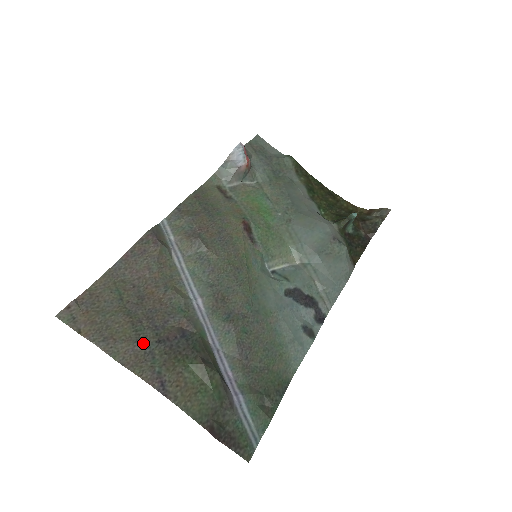
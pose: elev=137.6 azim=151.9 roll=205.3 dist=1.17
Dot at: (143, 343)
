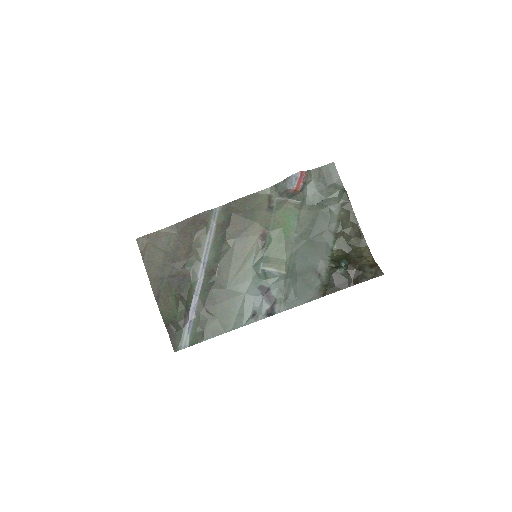
Dot at: (162, 273)
